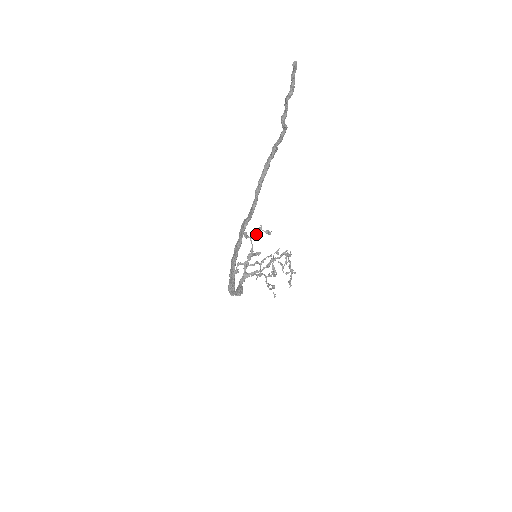
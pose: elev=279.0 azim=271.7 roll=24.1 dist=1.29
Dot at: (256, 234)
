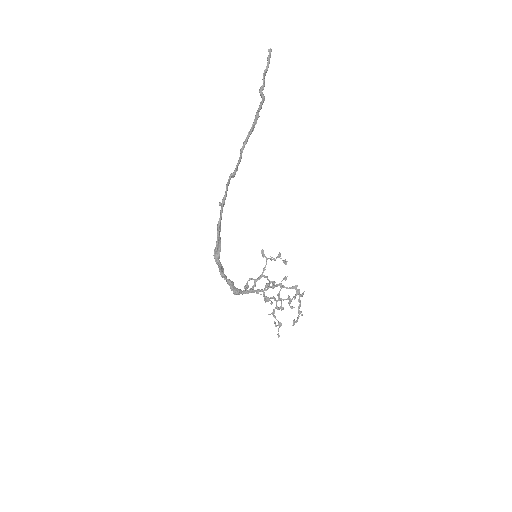
Dot at: (275, 260)
